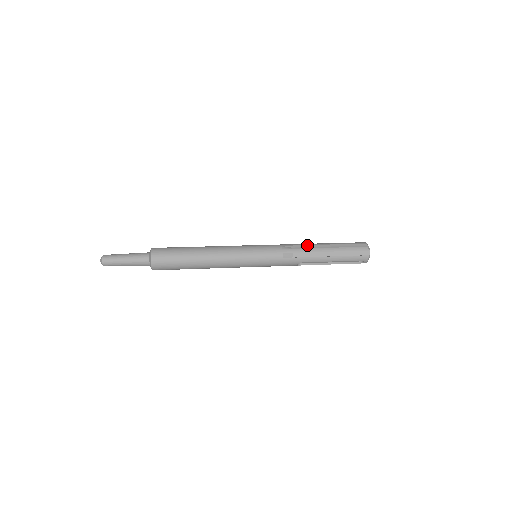
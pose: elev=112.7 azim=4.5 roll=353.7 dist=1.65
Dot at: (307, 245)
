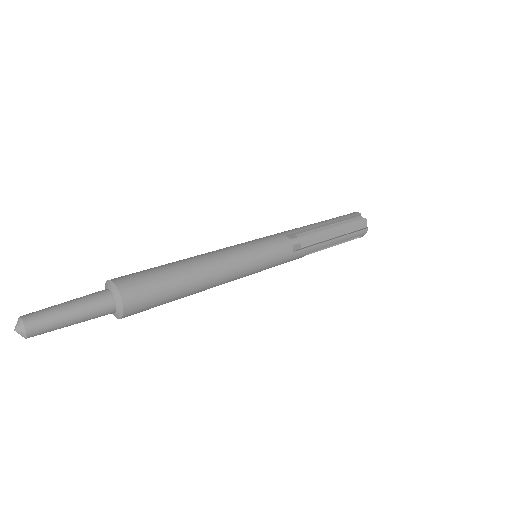
Dot at: (310, 228)
